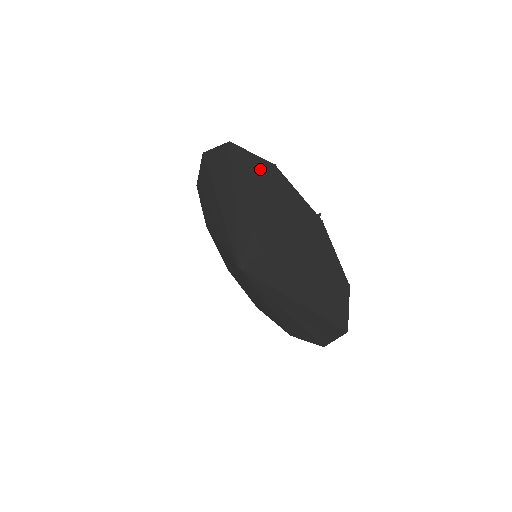
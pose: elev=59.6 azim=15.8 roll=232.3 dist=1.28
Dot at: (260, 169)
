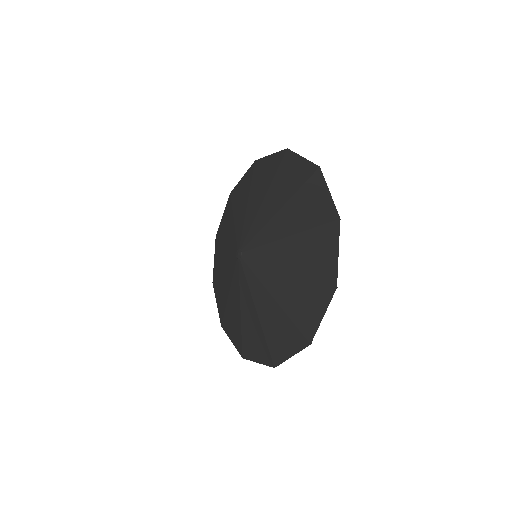
Dot at: (275, 160)
